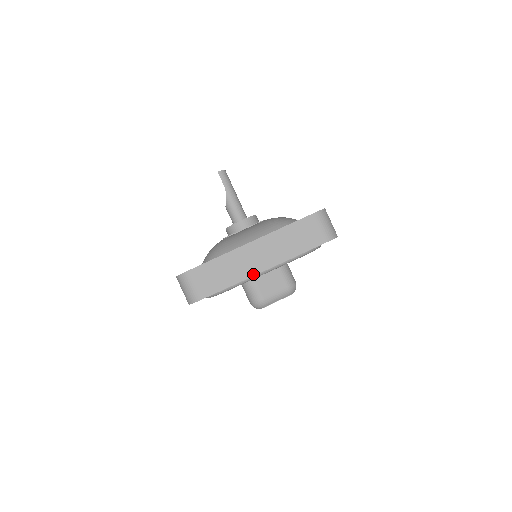
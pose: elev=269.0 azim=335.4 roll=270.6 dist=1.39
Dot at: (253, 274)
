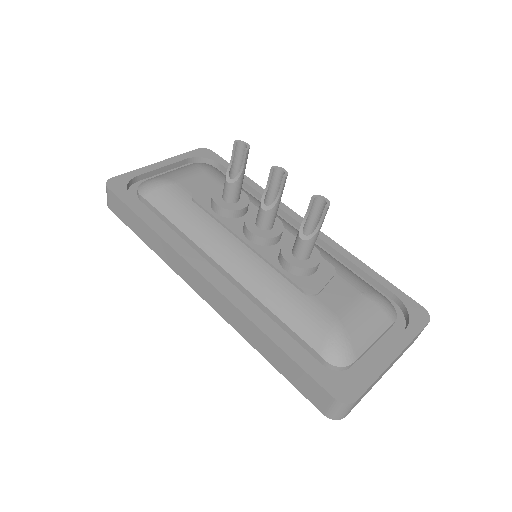
Dot at: occluded
